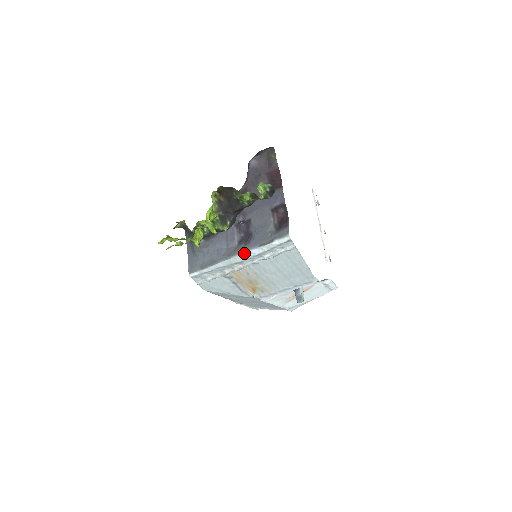
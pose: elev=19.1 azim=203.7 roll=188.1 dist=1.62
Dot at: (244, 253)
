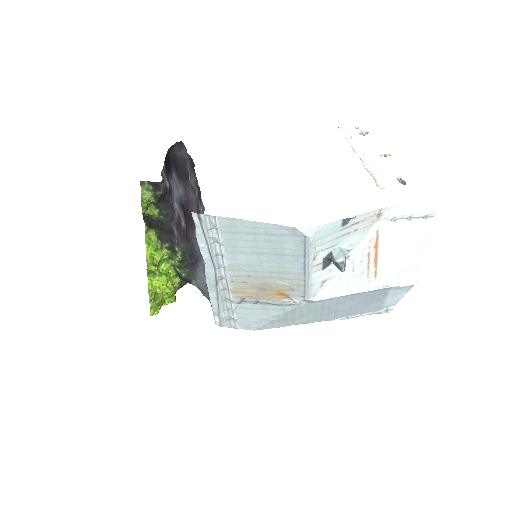
Dot at: occluded
